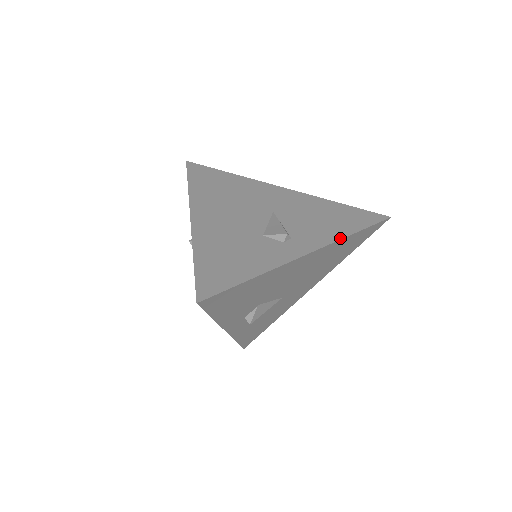
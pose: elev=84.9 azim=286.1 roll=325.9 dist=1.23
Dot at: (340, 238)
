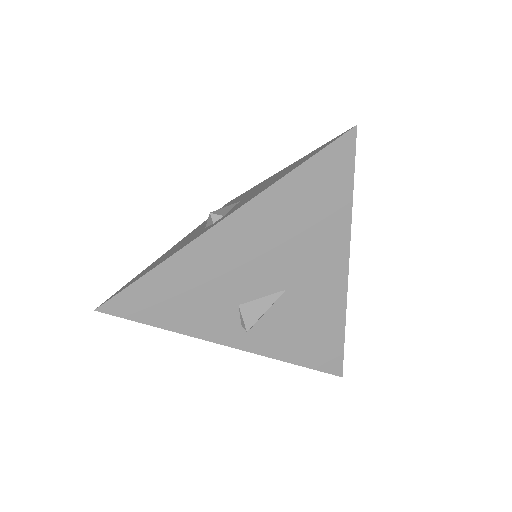
Dot at: (268, 187)
